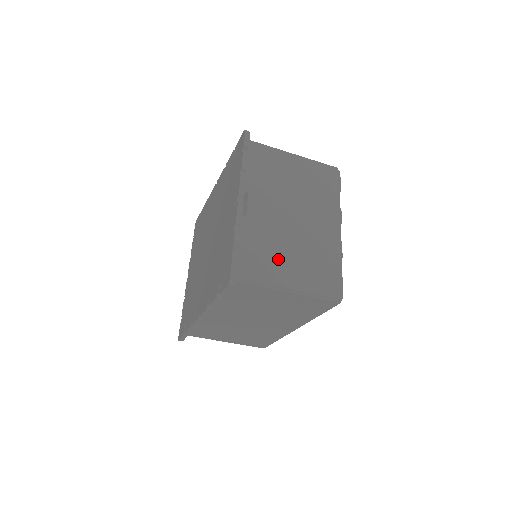
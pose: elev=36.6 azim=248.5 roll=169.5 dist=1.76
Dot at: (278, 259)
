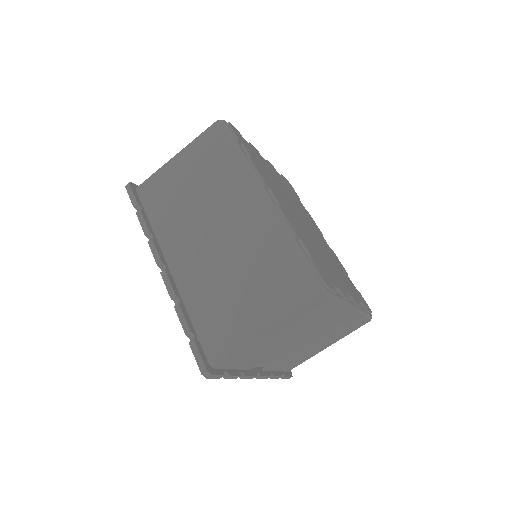
Dot at: occluded
